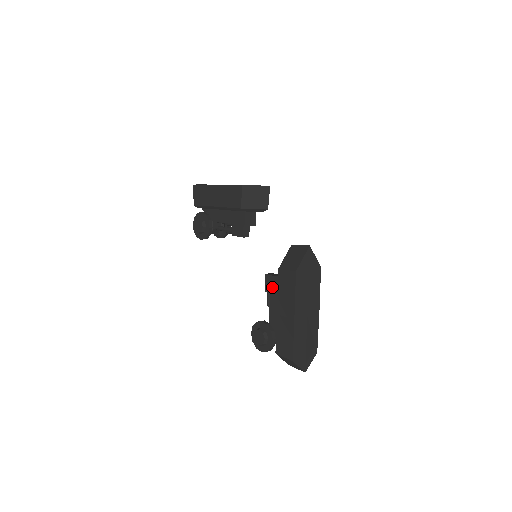
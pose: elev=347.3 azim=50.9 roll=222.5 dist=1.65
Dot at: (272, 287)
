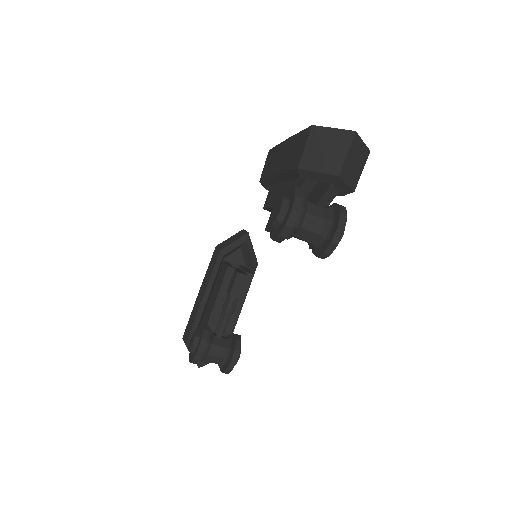
Dot at: (269, 203)
